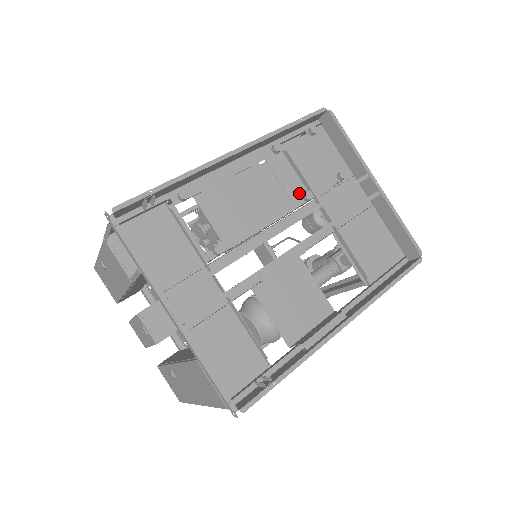
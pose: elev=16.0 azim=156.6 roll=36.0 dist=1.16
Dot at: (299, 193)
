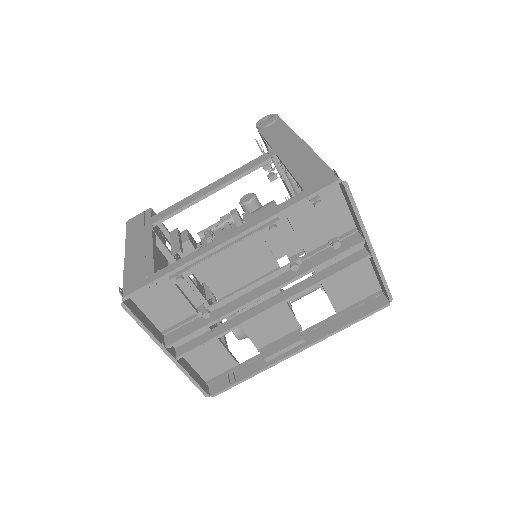
Dot at: (294, 245)
